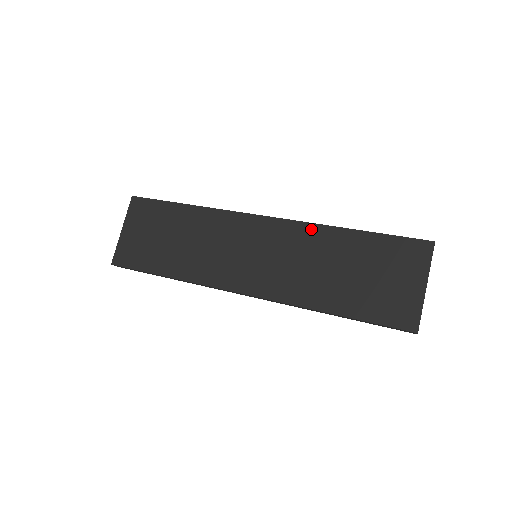
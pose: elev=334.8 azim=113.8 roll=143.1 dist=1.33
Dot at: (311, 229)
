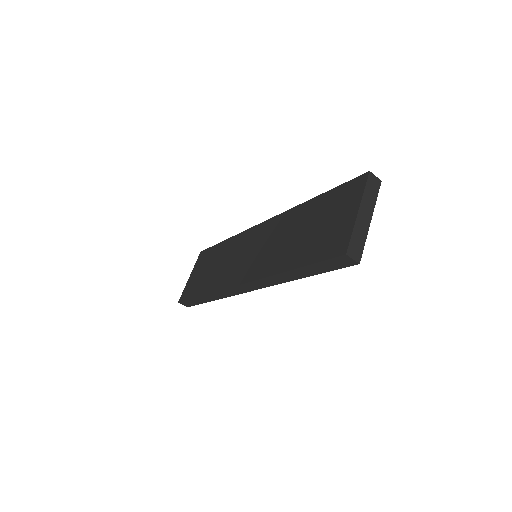
Dot at: (288, 214)
